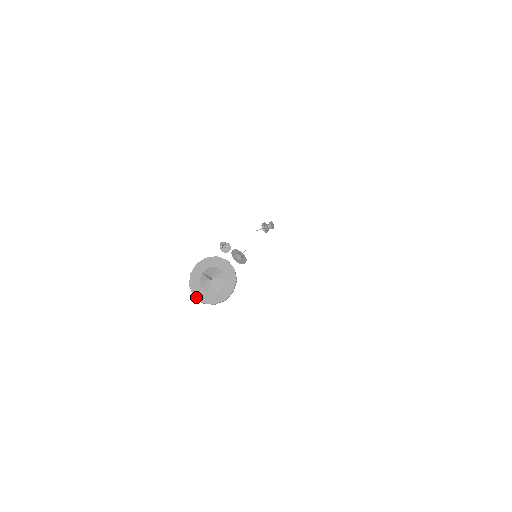
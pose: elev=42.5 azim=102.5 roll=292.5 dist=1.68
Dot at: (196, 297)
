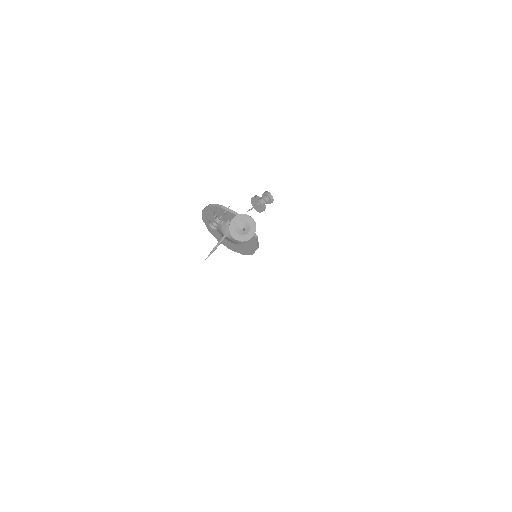
Dot at: (221, 243)
